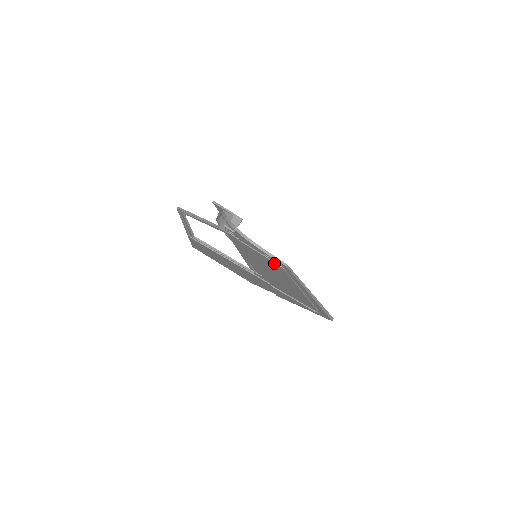
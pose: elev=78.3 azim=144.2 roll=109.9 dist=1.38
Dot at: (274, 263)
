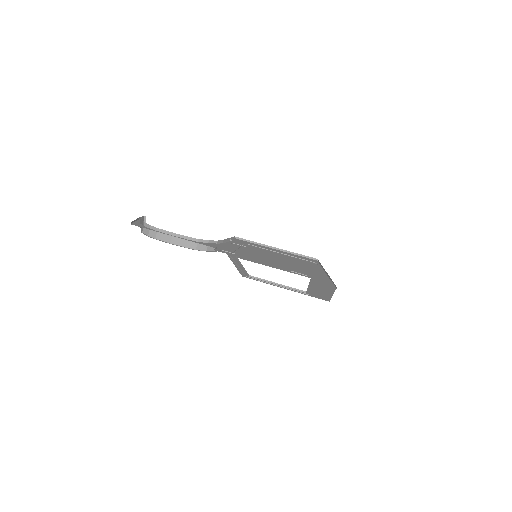
Dot at: (245, 246)
